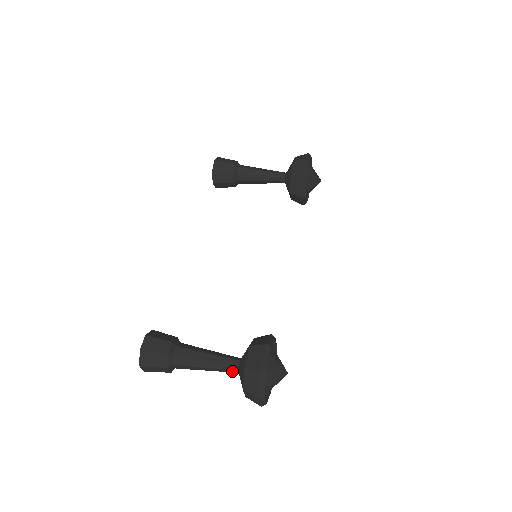
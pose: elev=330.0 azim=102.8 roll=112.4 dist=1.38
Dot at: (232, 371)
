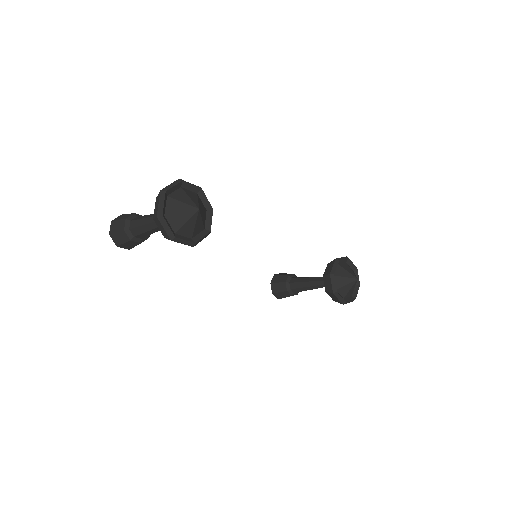
Dot at: occluded
